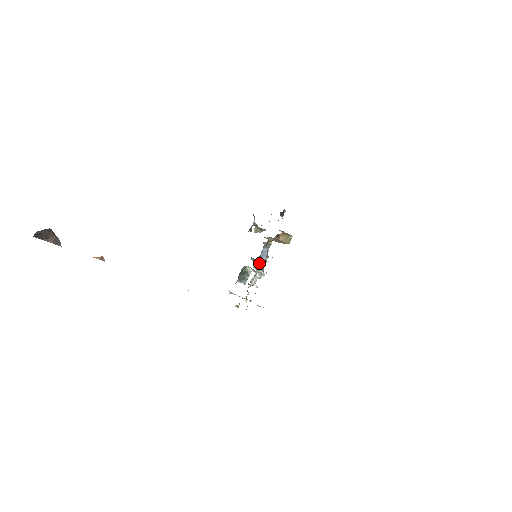
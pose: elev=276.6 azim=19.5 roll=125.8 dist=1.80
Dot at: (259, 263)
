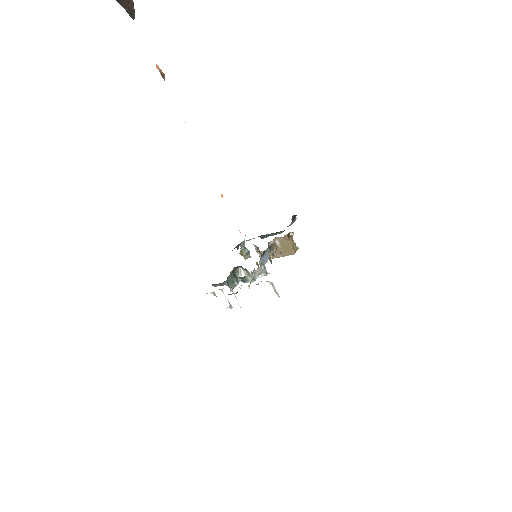
Dot at: (262, 260)
